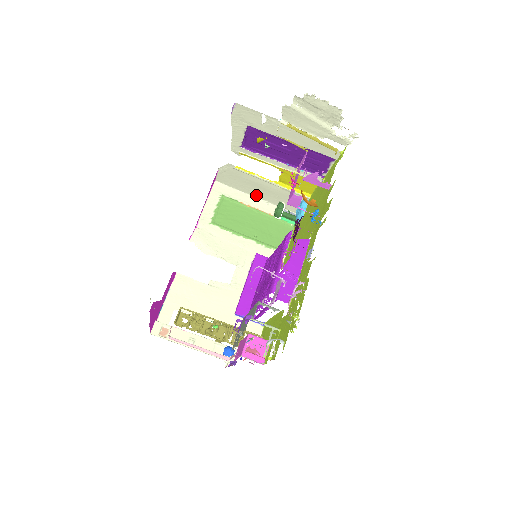
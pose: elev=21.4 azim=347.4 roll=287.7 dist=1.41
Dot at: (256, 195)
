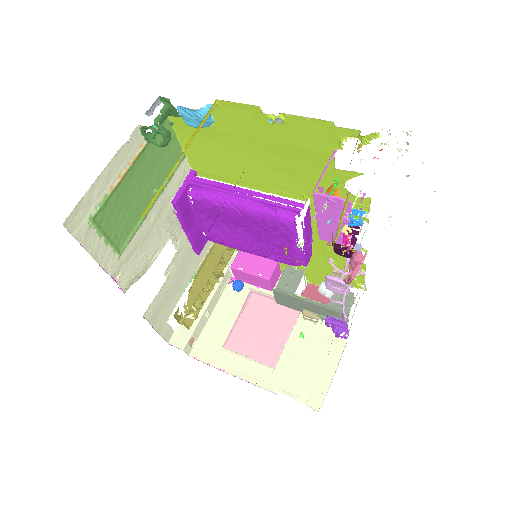
Dot at: occluded
